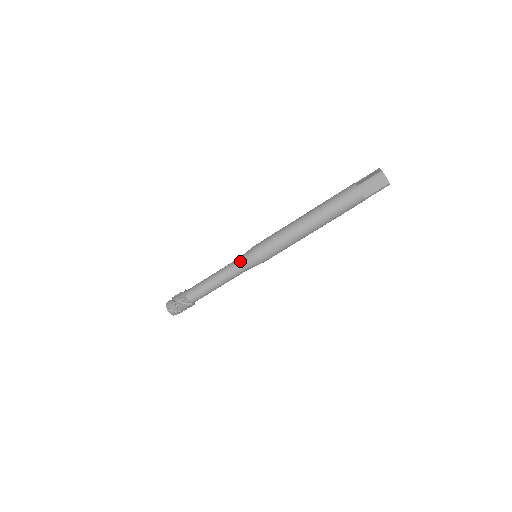
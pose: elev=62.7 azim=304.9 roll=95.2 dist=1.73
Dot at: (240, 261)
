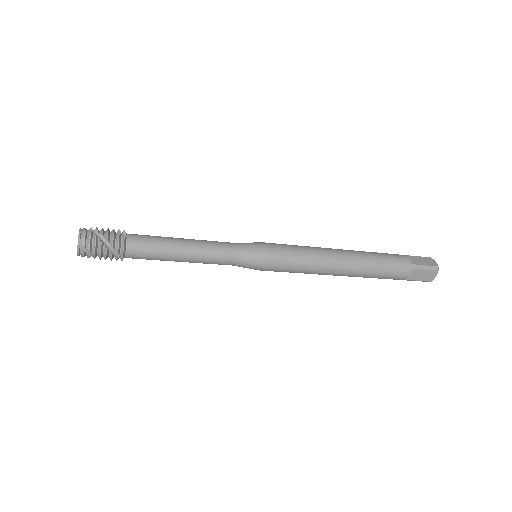
Dot at: (238, 252)
